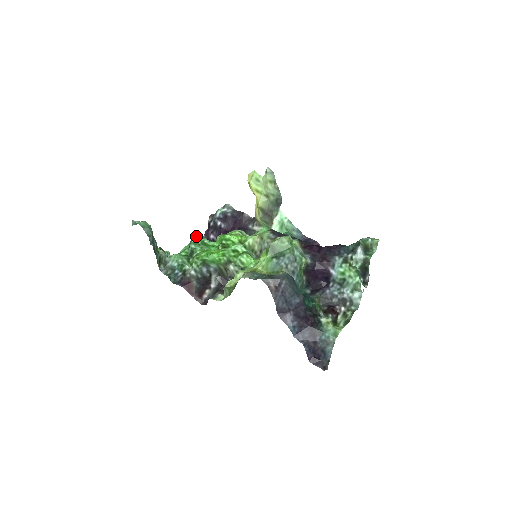
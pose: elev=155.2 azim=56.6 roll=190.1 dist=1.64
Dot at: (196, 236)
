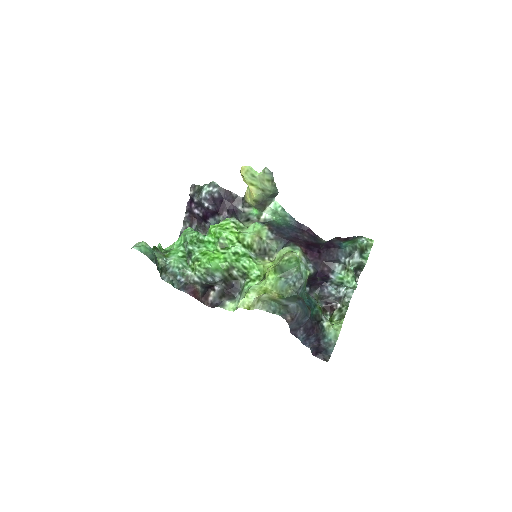
Dot at: (190, 234)
